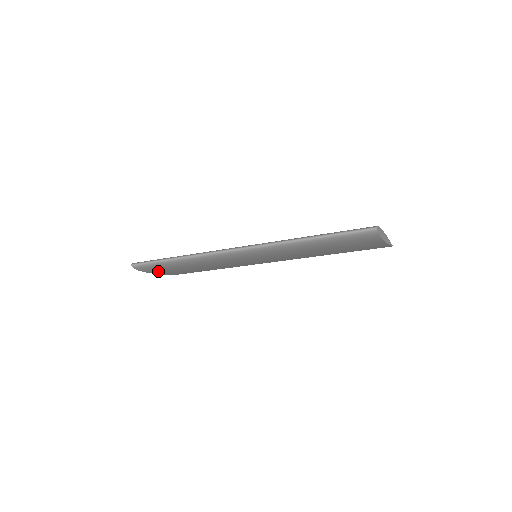
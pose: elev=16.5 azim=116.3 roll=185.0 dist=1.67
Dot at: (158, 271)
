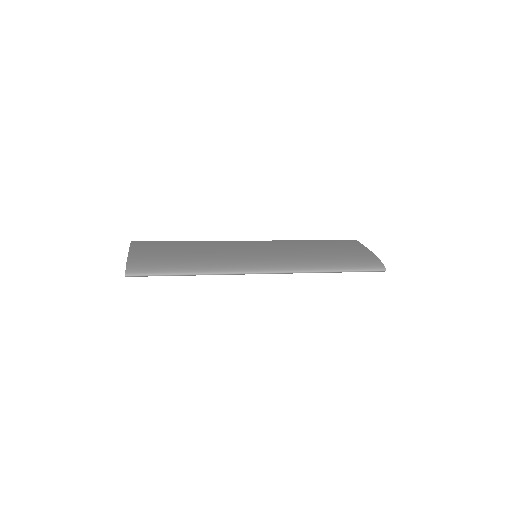
Dot at: occluded
